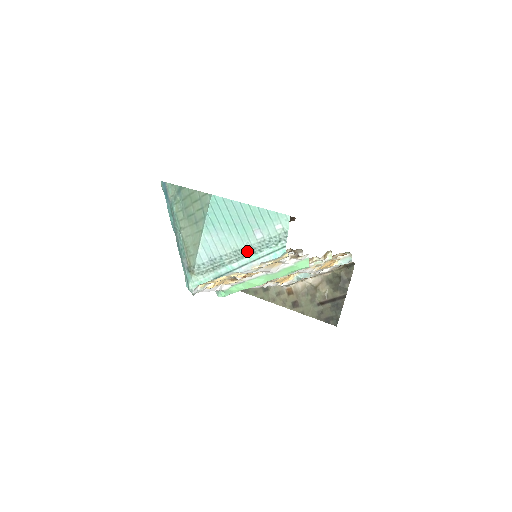
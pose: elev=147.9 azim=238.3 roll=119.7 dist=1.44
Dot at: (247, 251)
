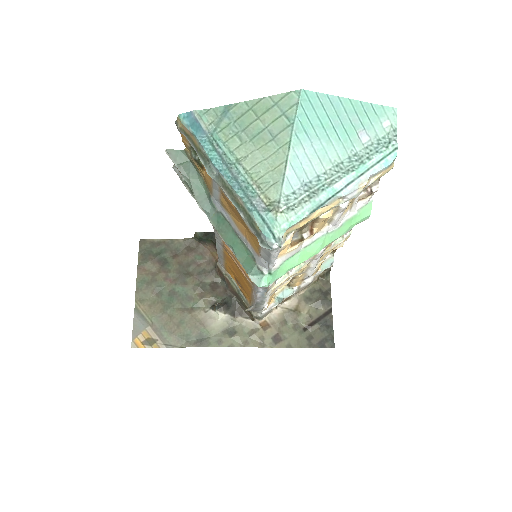
Dot at: (352, 162)
